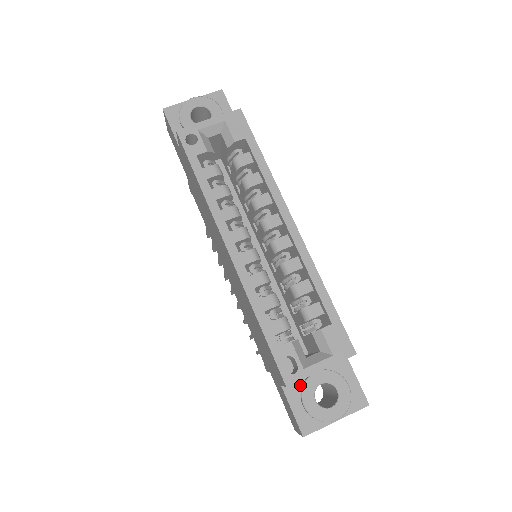
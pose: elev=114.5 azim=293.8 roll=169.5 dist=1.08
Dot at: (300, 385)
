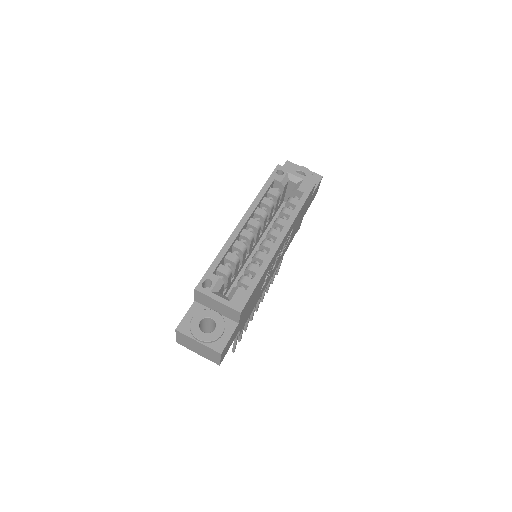
Dot at: (203, 310)
